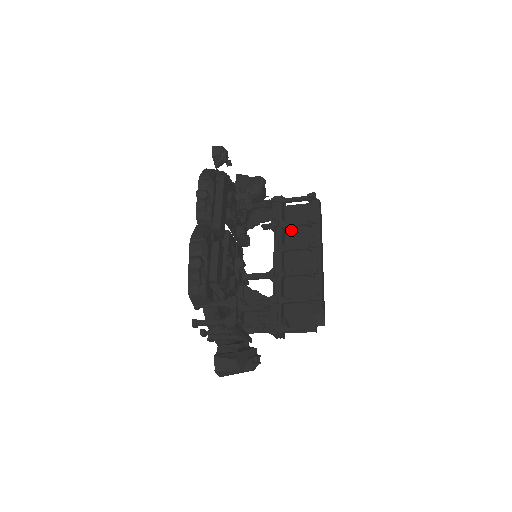
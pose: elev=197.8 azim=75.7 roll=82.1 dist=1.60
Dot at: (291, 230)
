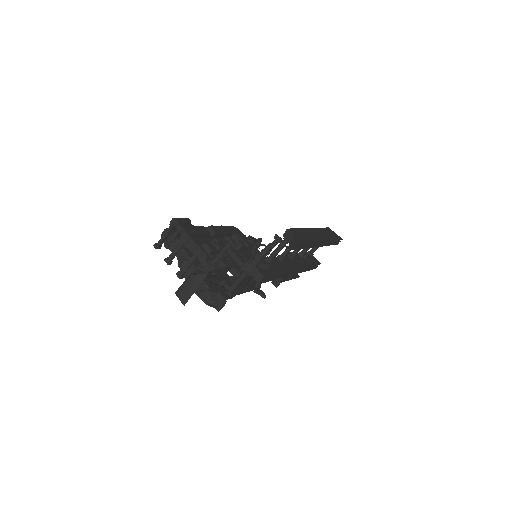
Dot at: occluded
